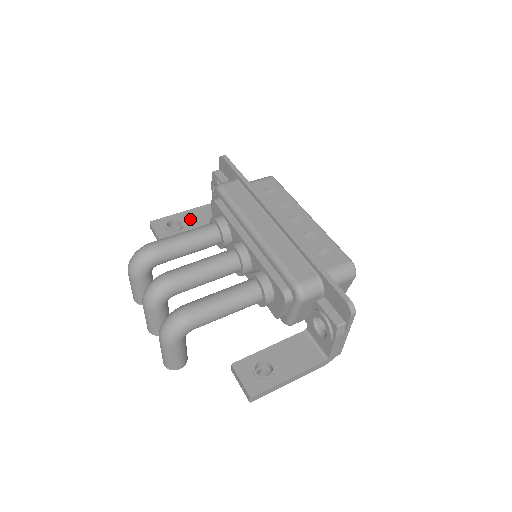
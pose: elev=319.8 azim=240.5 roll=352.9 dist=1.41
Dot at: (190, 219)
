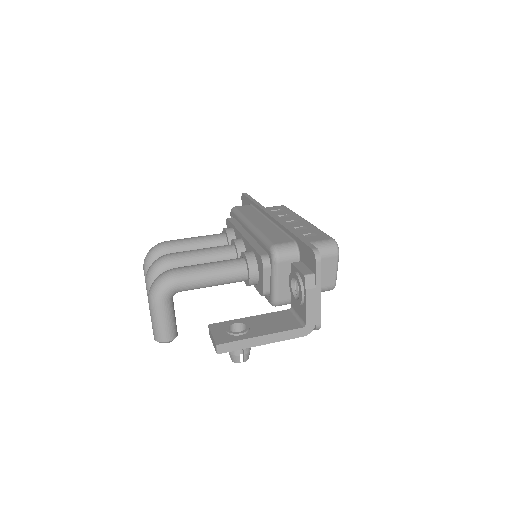
Dot at: occluded
